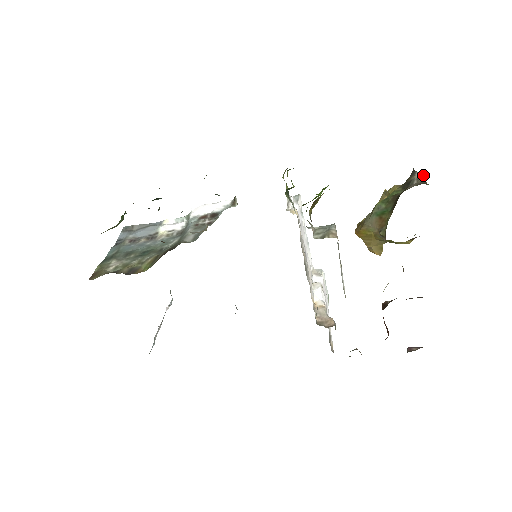
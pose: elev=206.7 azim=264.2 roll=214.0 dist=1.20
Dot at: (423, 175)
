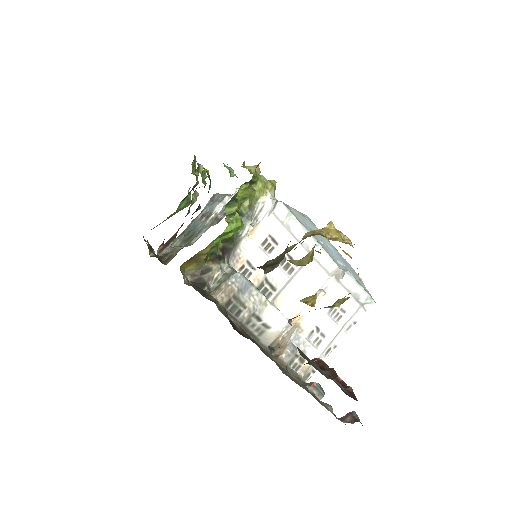
Dot at: occluded
